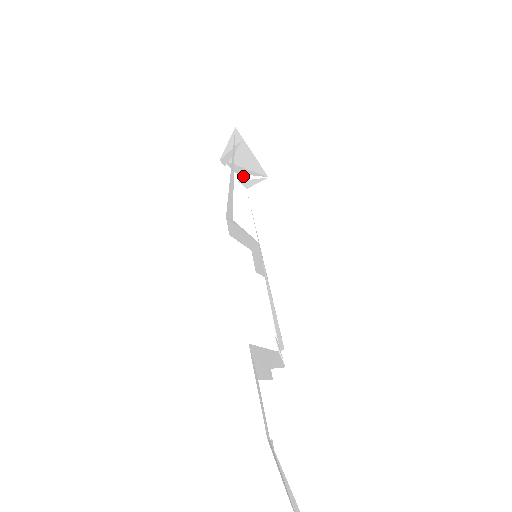
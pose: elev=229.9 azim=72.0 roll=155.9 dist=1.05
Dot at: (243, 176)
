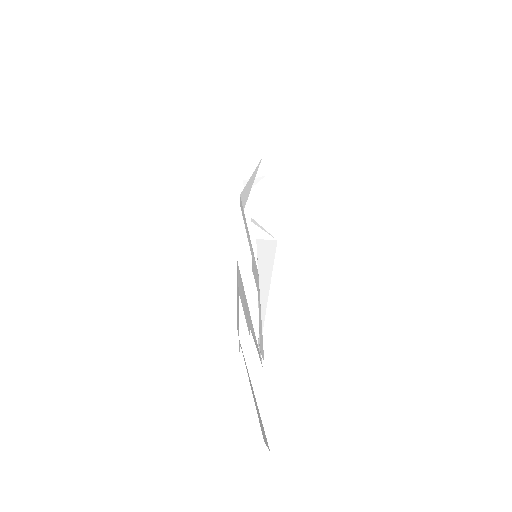
Dot at: (256, 223)
